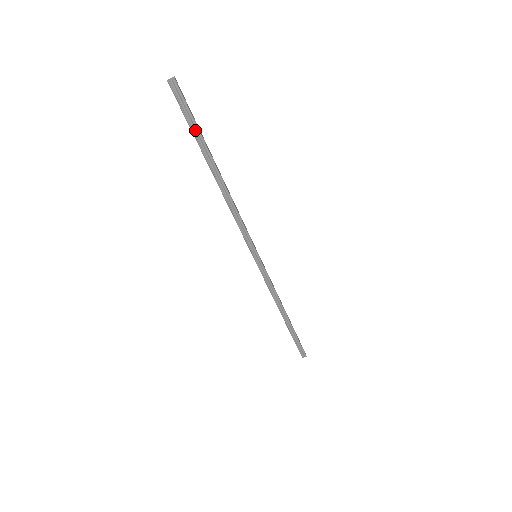
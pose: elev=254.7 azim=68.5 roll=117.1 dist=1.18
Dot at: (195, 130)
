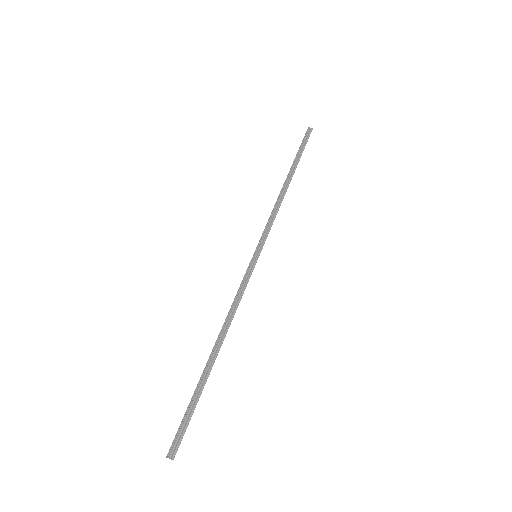
Dot at: (300, 152)
